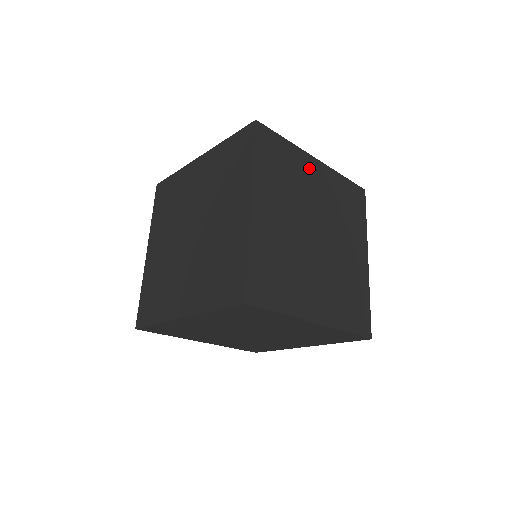
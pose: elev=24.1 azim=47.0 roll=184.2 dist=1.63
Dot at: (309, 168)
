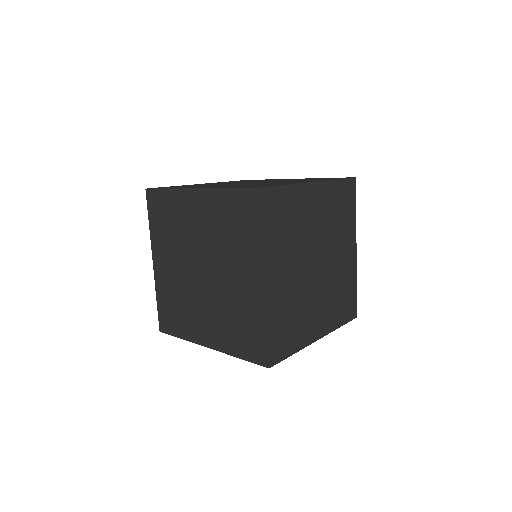
Dot at: occluded
